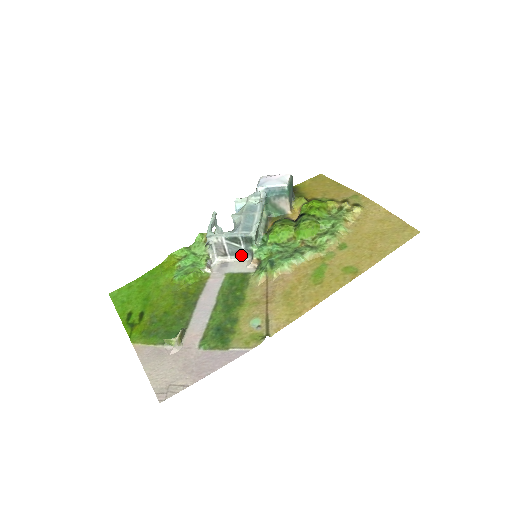
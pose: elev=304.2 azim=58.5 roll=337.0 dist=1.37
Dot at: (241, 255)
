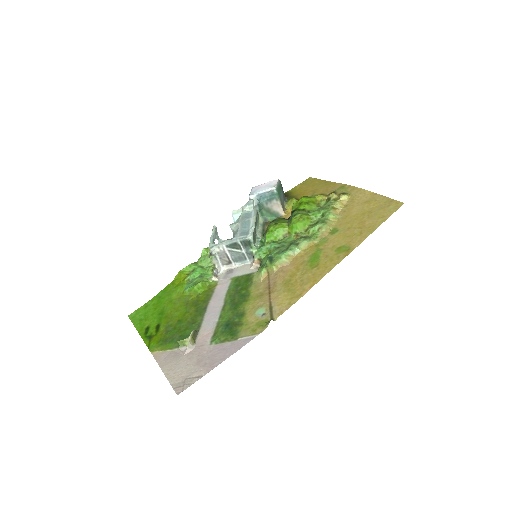
Dot at: (244, 260)
